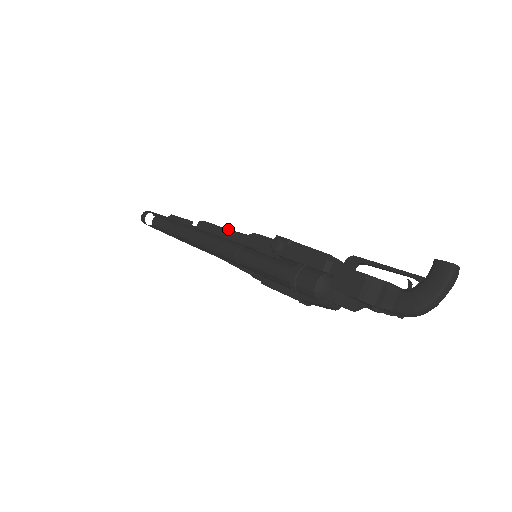
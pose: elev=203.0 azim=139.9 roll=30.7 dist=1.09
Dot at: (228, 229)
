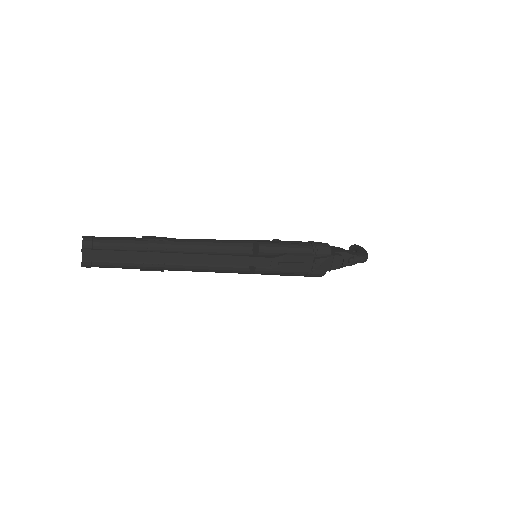
Dot at: occluded
